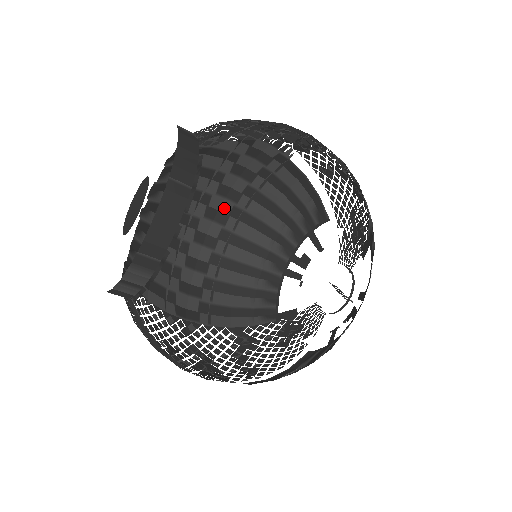
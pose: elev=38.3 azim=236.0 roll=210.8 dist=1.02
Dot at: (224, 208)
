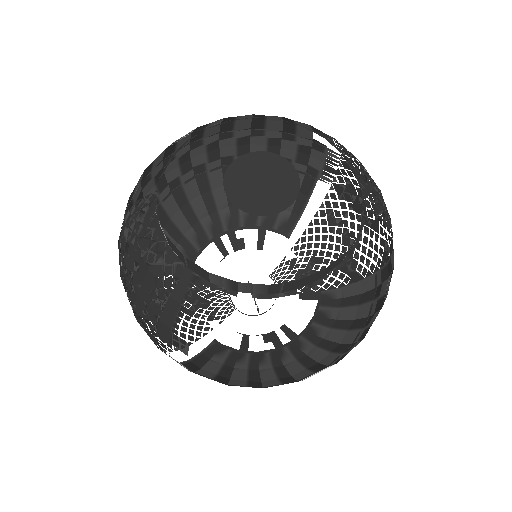
Dot at: (225, 150)
